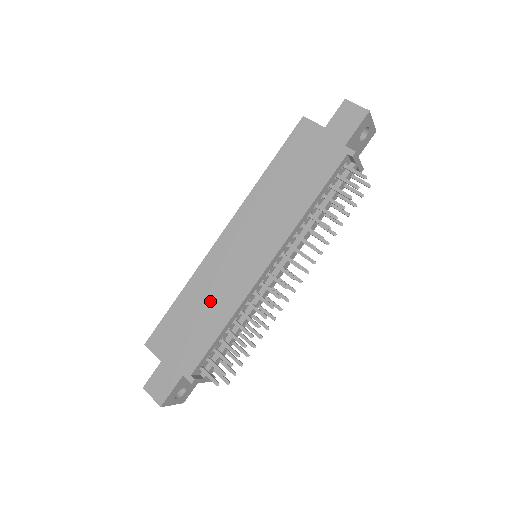
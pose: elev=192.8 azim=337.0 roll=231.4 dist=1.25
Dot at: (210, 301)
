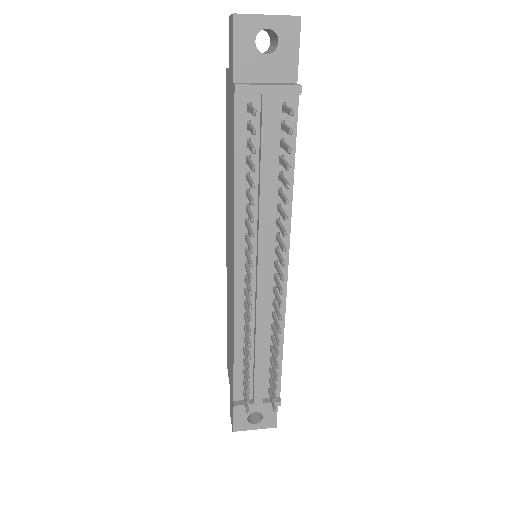
Dot at: (230, 319)
